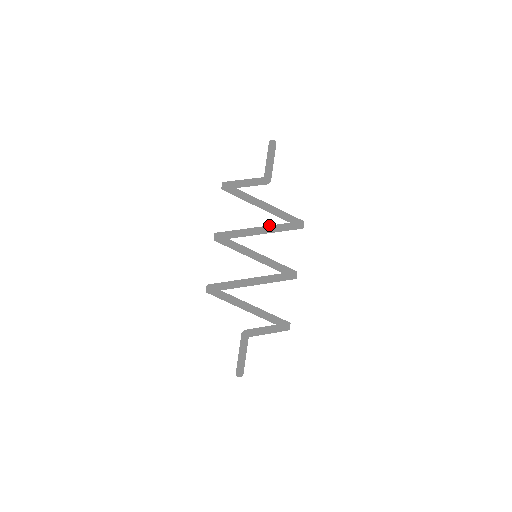
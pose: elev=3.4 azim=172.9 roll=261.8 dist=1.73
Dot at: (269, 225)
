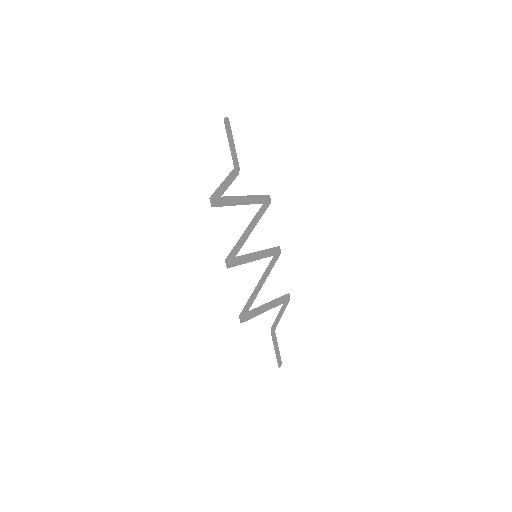
Dot at: (253, 218)
